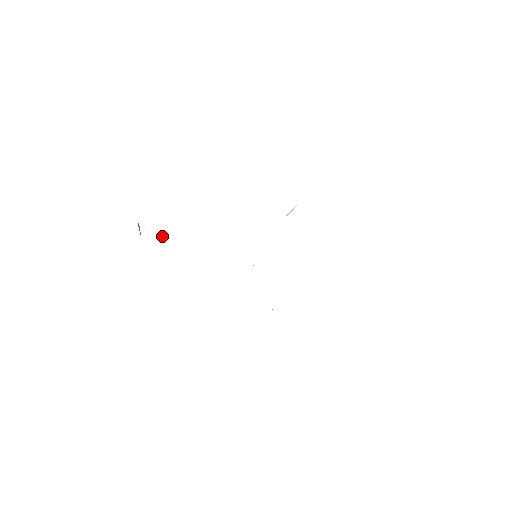
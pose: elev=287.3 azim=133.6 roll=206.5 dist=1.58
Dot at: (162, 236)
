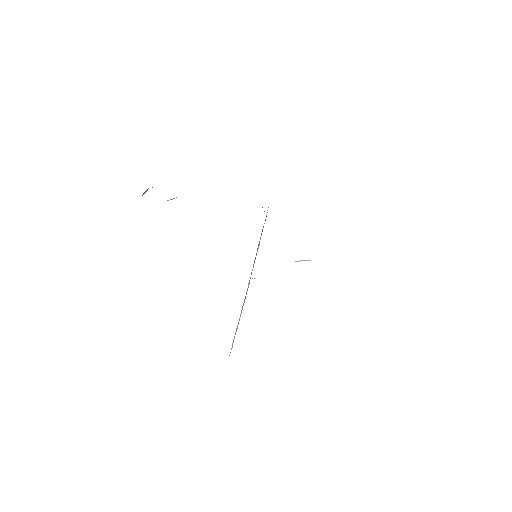
Dot at: (170, 199)
